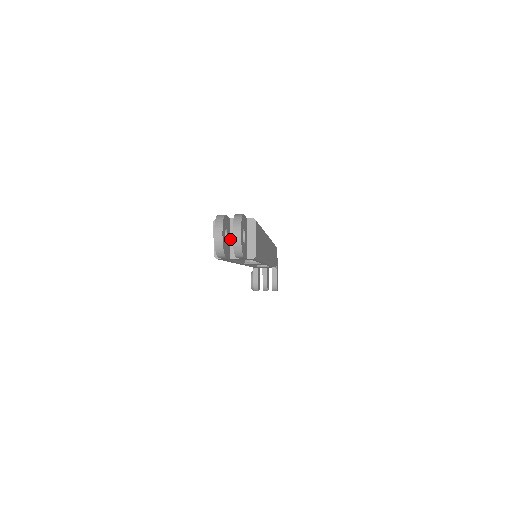
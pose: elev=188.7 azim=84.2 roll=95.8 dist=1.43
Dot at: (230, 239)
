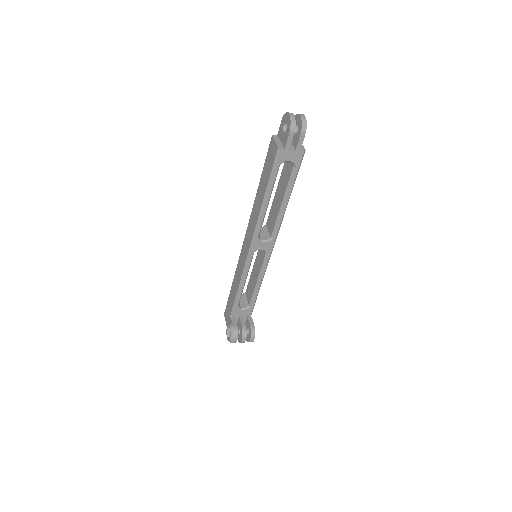
Dot at: occluded
